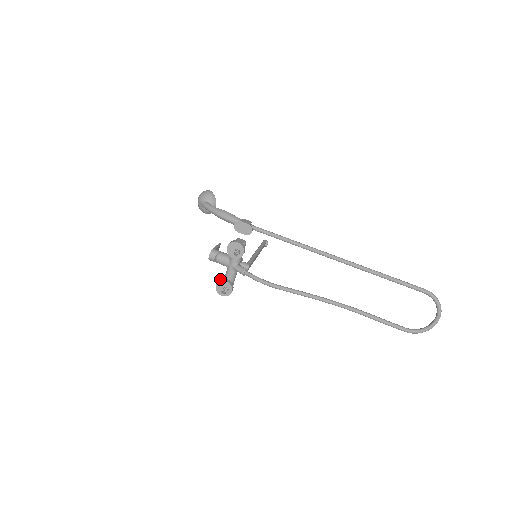
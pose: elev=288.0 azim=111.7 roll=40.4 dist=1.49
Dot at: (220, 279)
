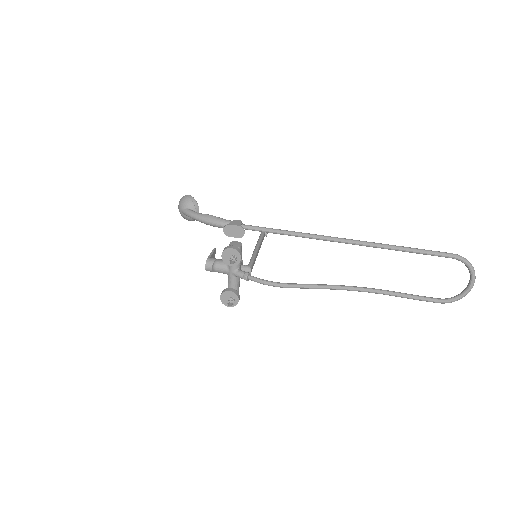
Dot at: (223, 290)
